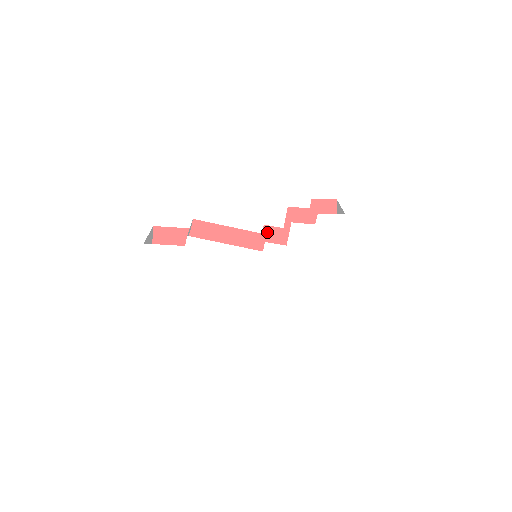
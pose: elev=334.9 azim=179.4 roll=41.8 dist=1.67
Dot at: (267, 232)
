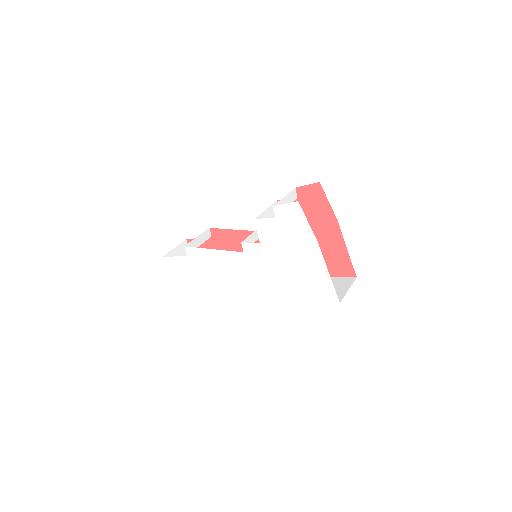
Dot at: occluded
